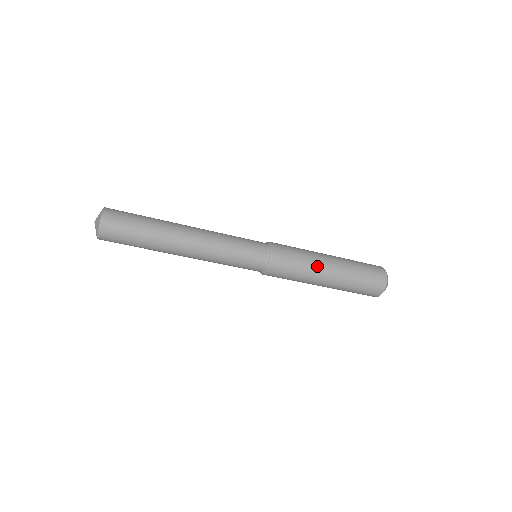
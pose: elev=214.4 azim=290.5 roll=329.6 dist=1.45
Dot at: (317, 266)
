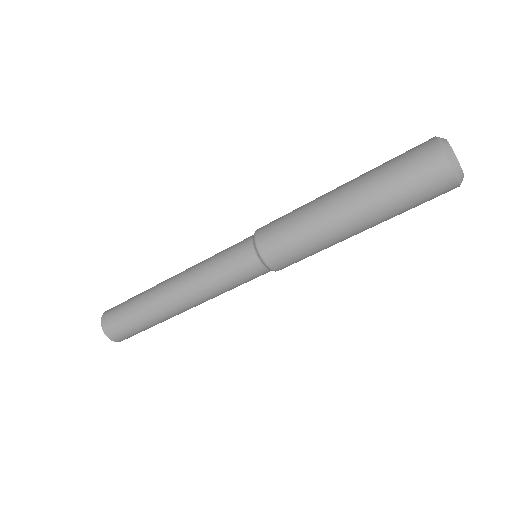
Dot at: (329, 235)
